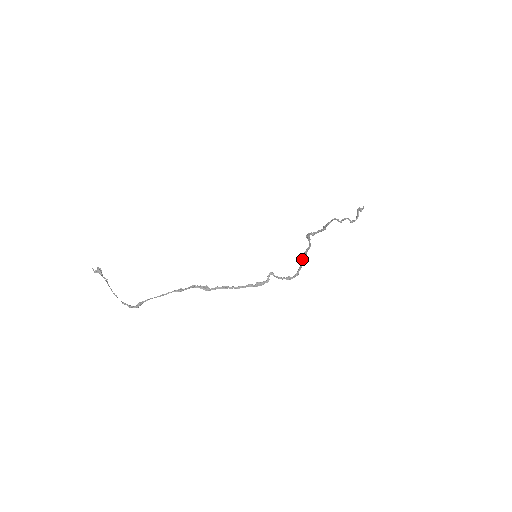
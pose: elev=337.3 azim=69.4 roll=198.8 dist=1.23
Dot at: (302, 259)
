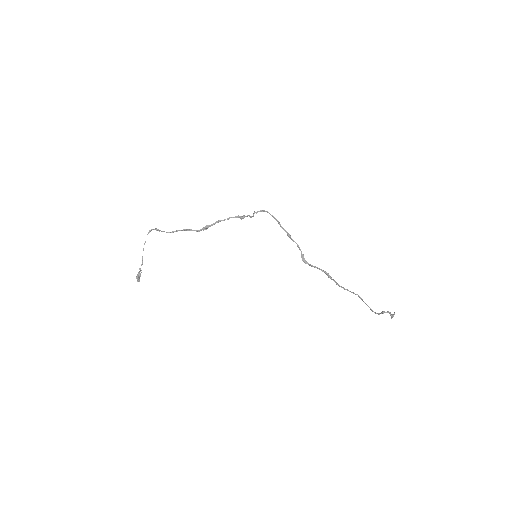
Dot at: occluded
